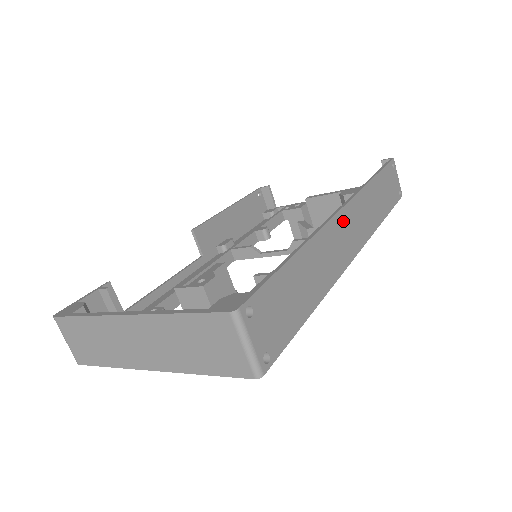
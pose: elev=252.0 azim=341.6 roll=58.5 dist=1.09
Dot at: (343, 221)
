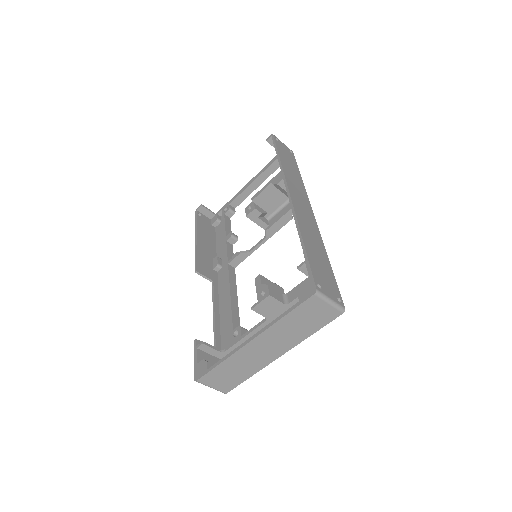
Dot at: (296, 201)
